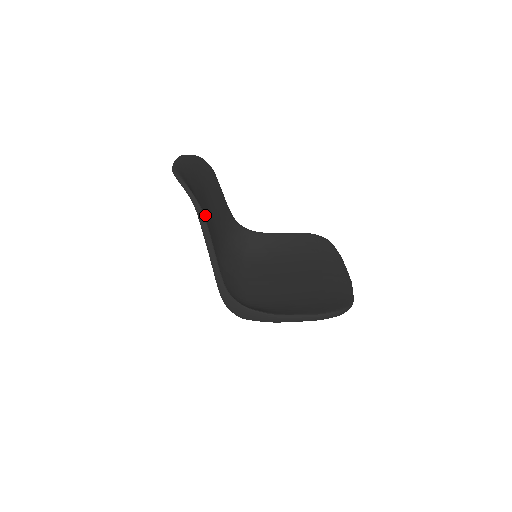
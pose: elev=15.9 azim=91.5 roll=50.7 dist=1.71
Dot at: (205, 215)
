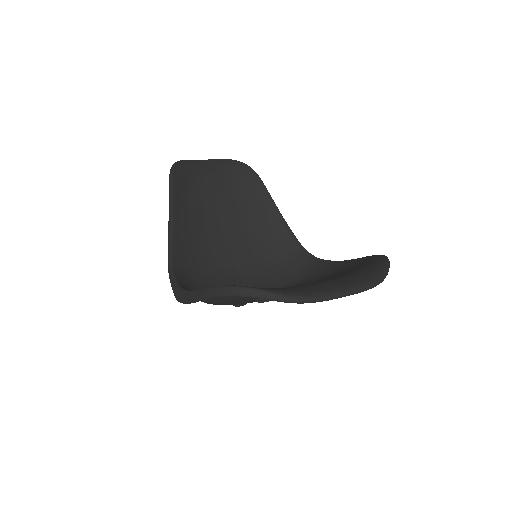
Dot at: (219, 209)
